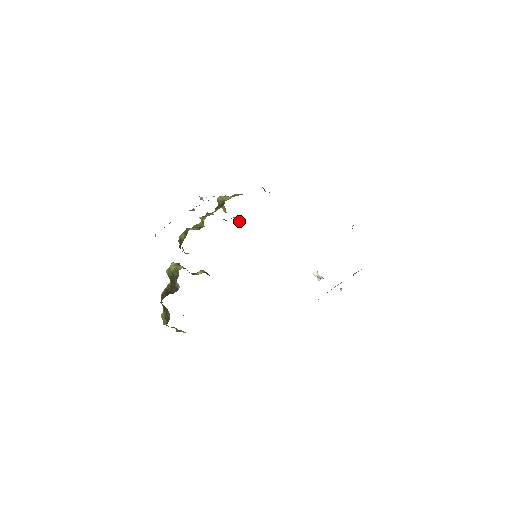
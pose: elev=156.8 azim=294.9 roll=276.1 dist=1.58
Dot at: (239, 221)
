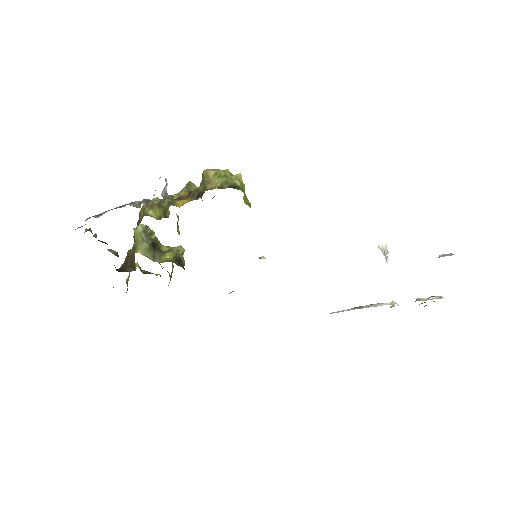
Dot at: occluded
